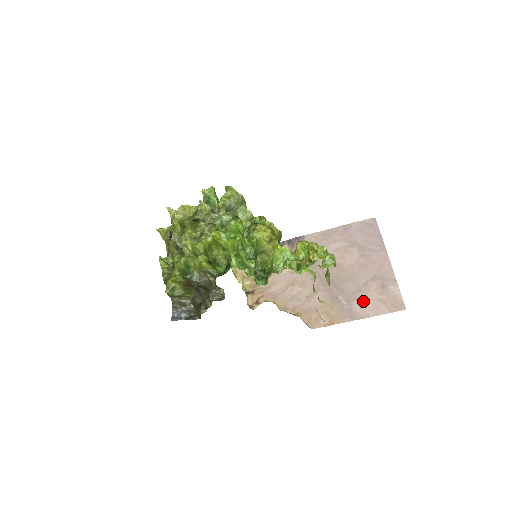
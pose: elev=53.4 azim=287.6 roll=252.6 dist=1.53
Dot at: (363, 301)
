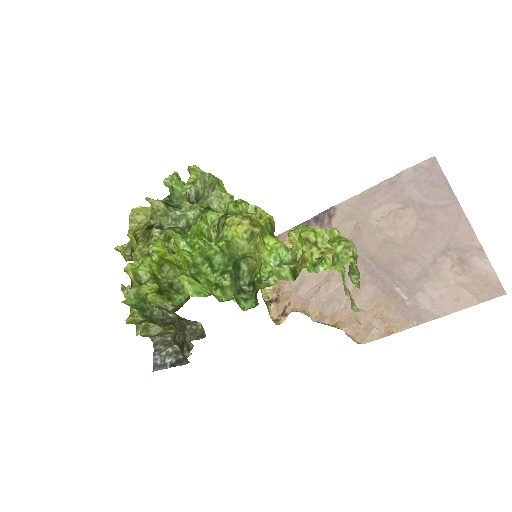
Dot at: (433, 290)
